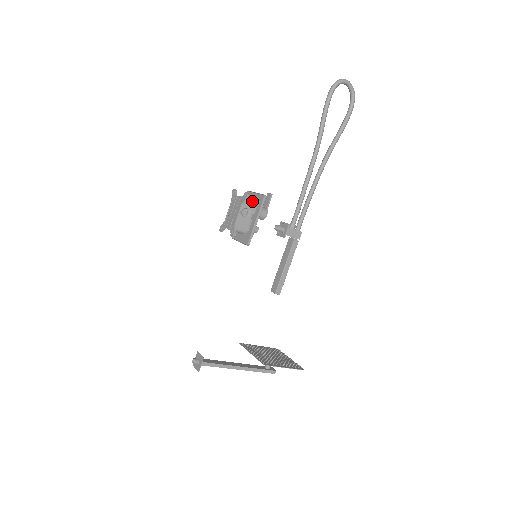
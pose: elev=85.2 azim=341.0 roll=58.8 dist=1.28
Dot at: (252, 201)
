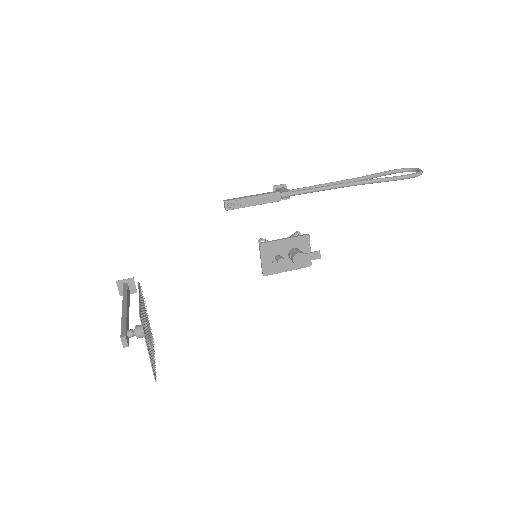
Dot at: occluded
